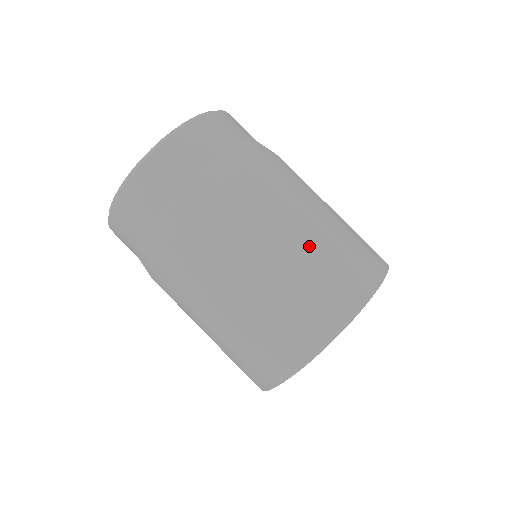
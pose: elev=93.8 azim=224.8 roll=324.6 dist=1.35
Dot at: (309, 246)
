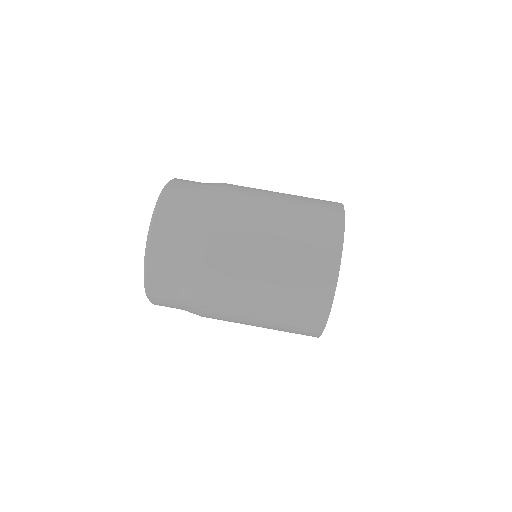
Dot at: (290, 196)
